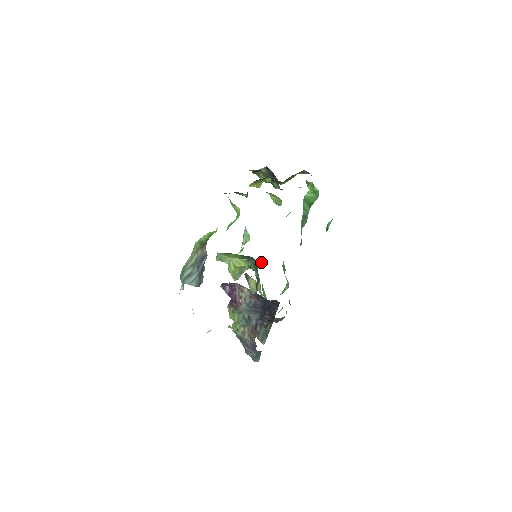
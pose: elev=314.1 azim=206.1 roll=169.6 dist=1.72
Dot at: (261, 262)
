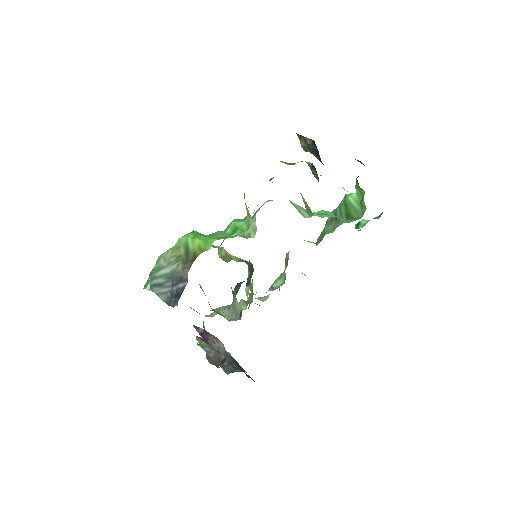
Dot at: occluded
